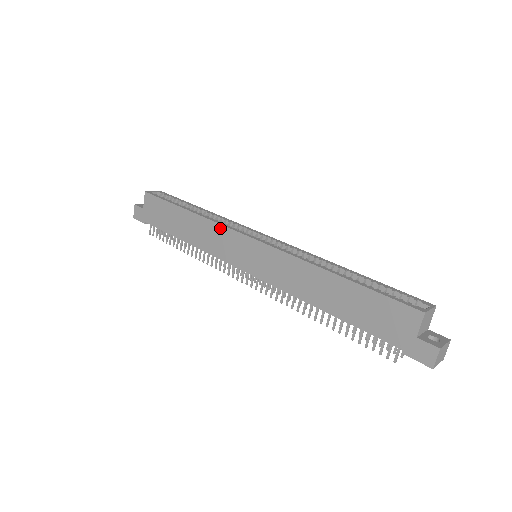
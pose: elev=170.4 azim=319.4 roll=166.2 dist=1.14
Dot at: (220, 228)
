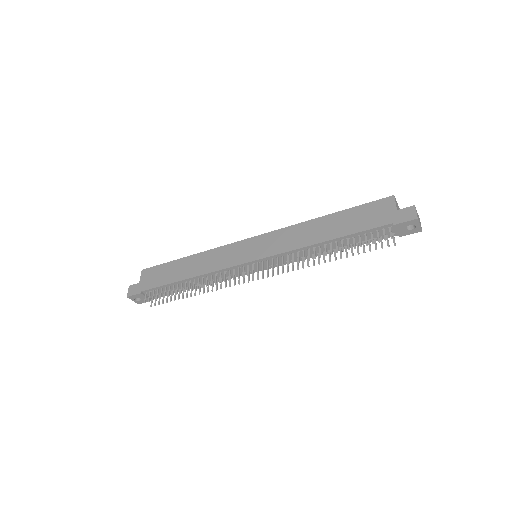
Dot at: (222, 249)
